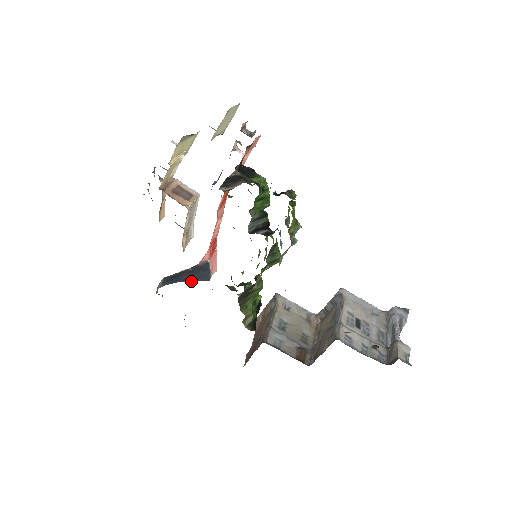
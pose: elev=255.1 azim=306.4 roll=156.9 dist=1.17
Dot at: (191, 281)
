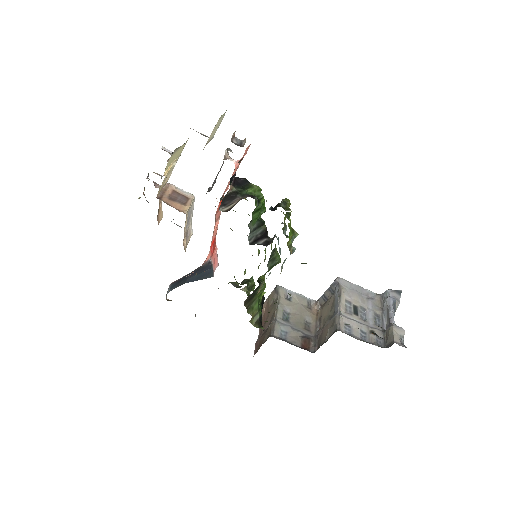
Dot at: (196, 280)
